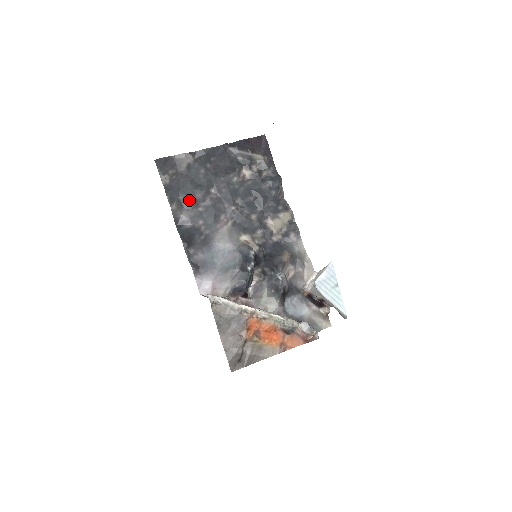
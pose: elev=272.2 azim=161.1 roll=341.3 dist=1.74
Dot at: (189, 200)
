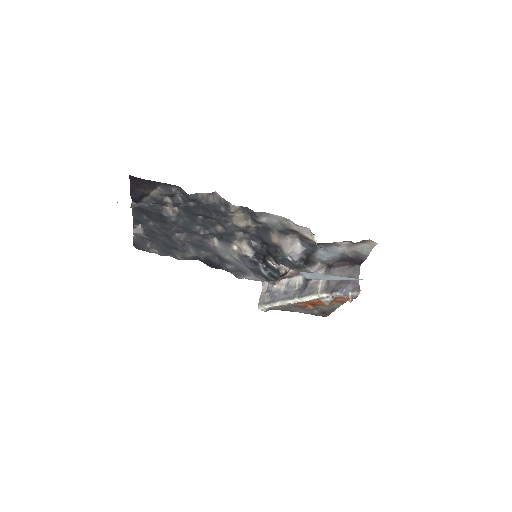
Dot at: (179, 250)
